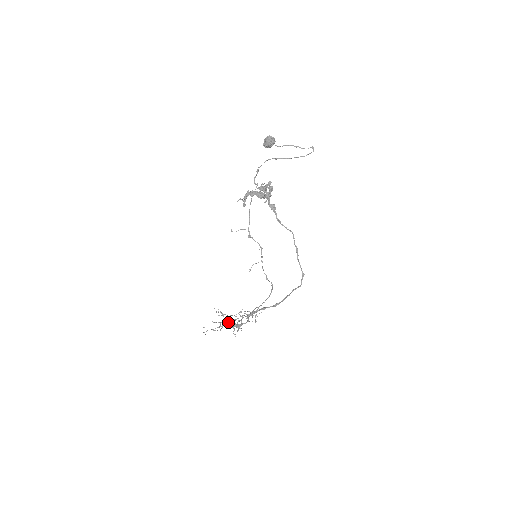
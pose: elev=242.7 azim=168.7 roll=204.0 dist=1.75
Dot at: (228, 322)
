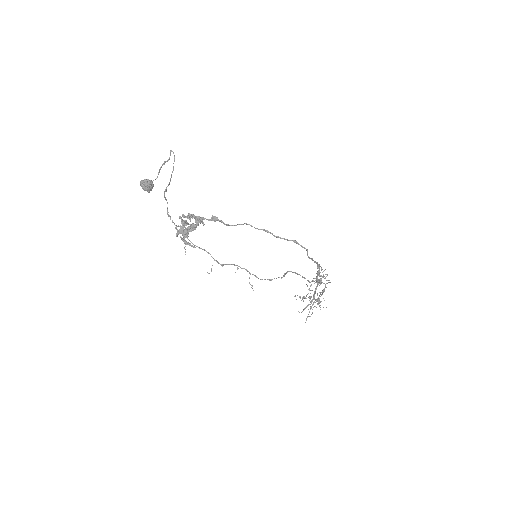
Dot at: occluded
